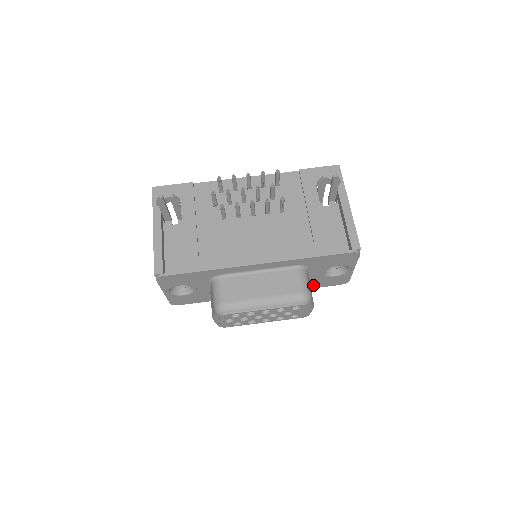
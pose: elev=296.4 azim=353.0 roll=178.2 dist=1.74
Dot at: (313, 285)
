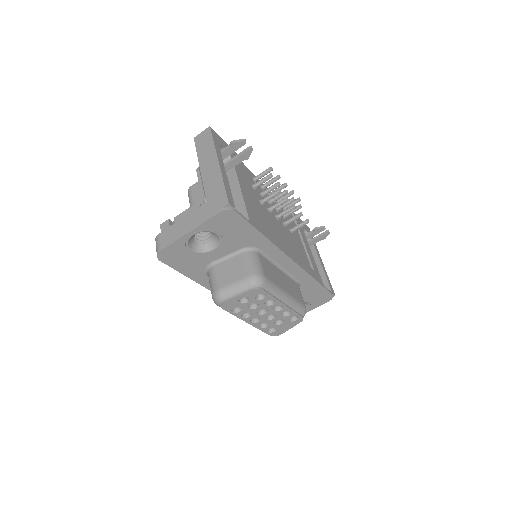
Dot at: occluded
